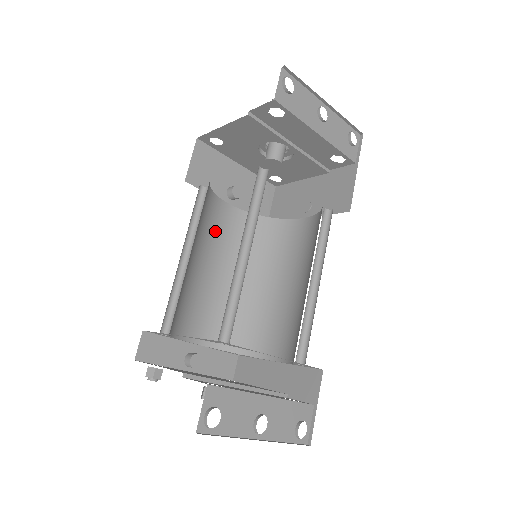
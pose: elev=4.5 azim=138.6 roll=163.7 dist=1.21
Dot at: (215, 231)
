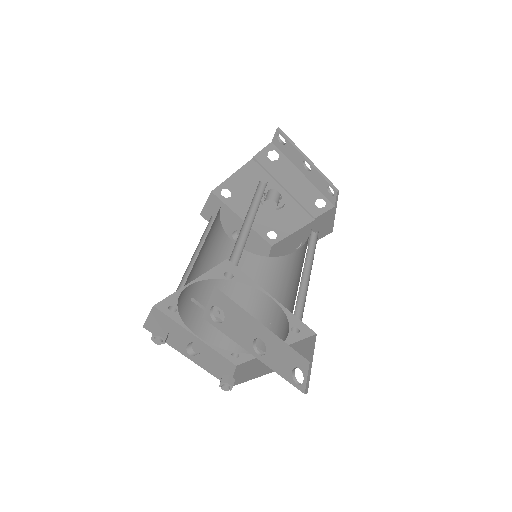
Dot at: (221, 256)
